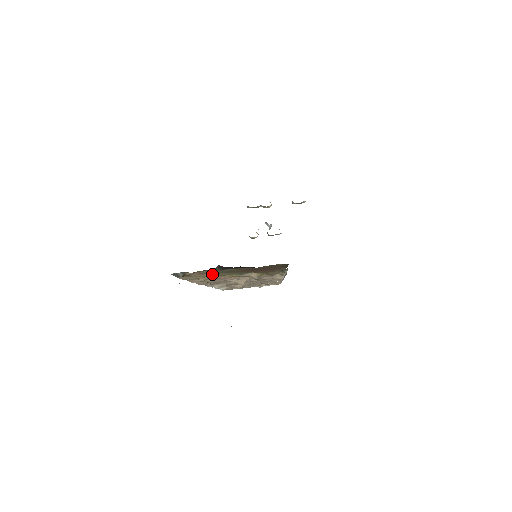
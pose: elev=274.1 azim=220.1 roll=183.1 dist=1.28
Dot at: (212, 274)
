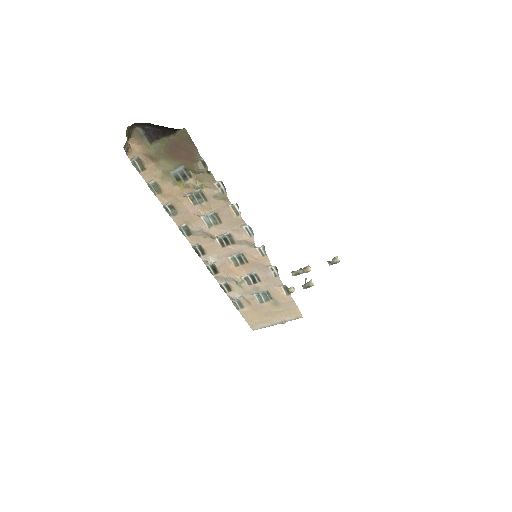
Dot at: (156, 165)
